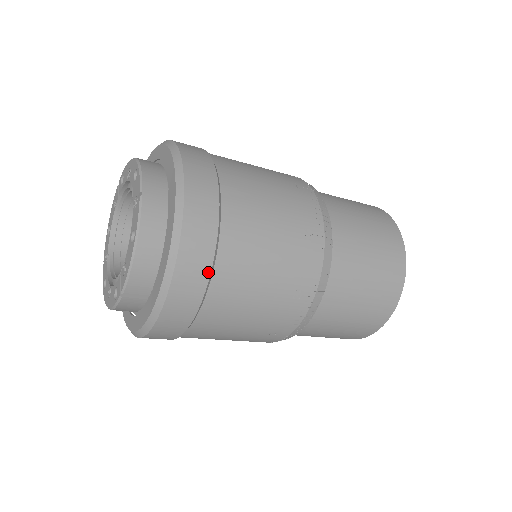
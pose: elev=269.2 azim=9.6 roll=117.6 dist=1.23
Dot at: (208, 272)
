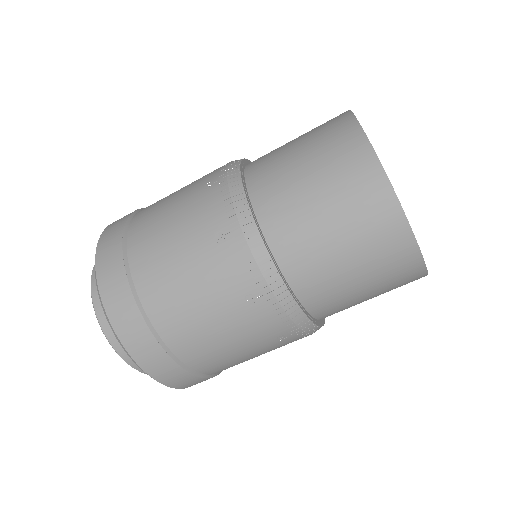
Dot at: (149, 333)
